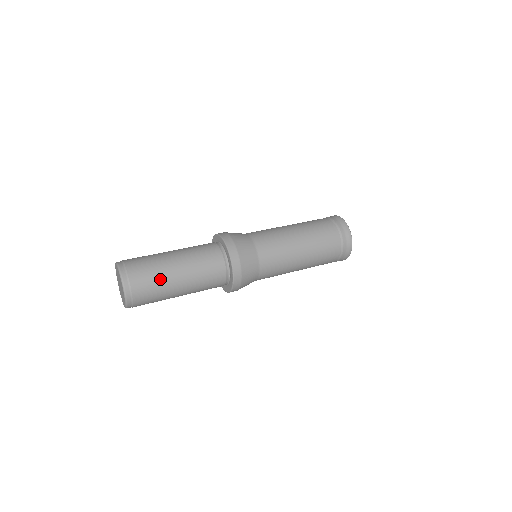
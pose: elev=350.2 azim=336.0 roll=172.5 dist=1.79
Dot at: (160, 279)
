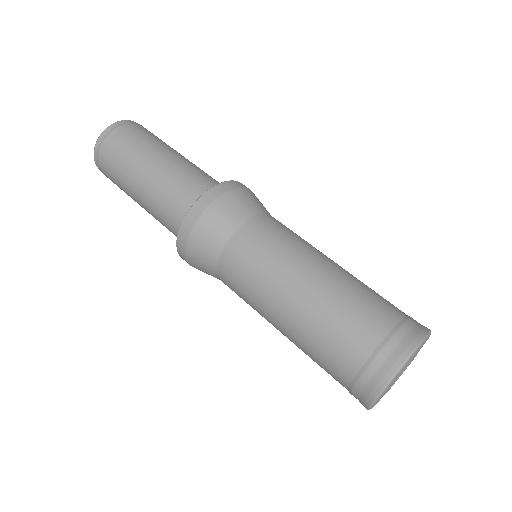
Dot at: (134, 150)
